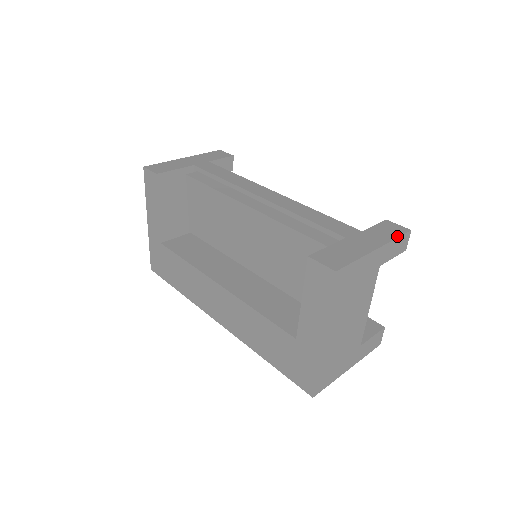
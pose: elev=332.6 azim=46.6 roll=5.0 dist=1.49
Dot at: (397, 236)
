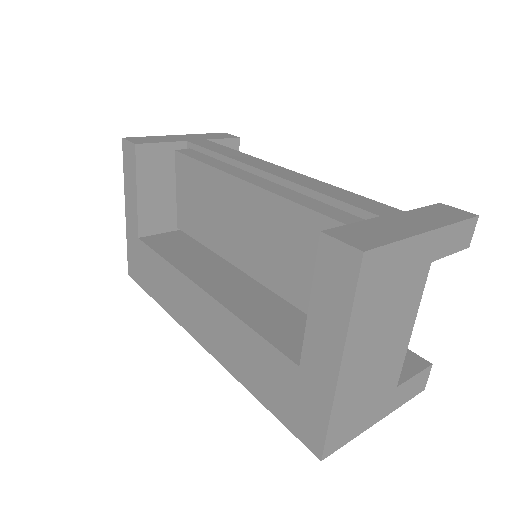
Dot at: (458, 220)
